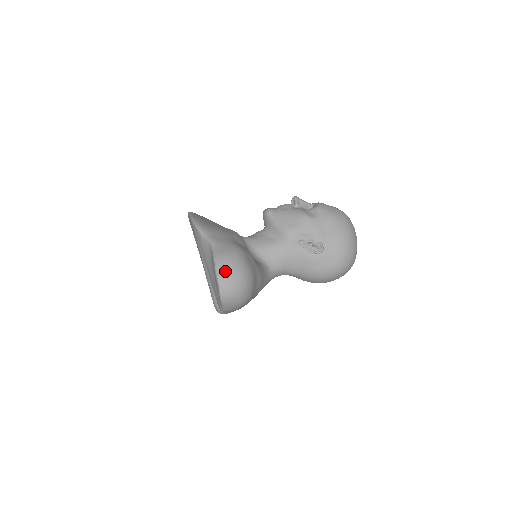
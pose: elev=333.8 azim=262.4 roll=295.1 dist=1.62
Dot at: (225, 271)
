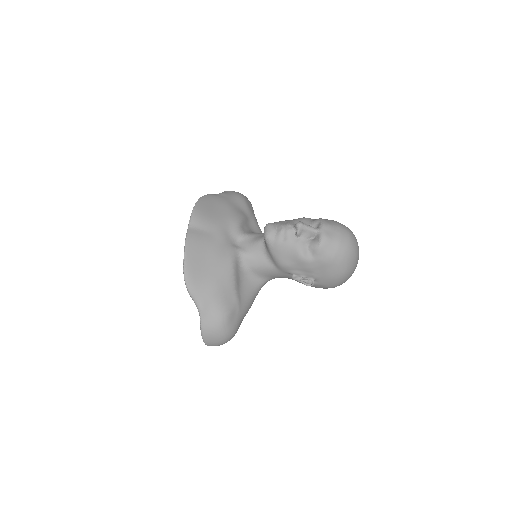
Dot at: (209, 339)
